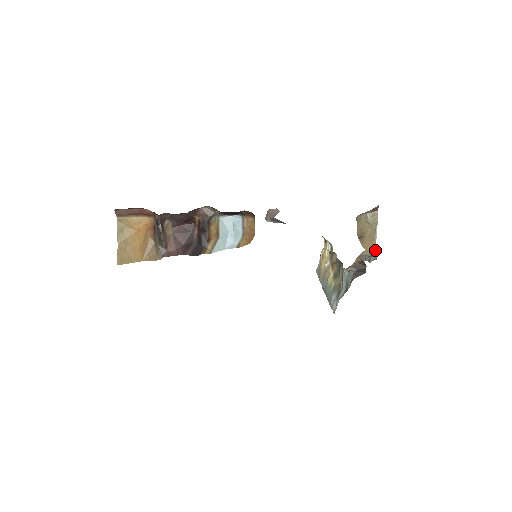
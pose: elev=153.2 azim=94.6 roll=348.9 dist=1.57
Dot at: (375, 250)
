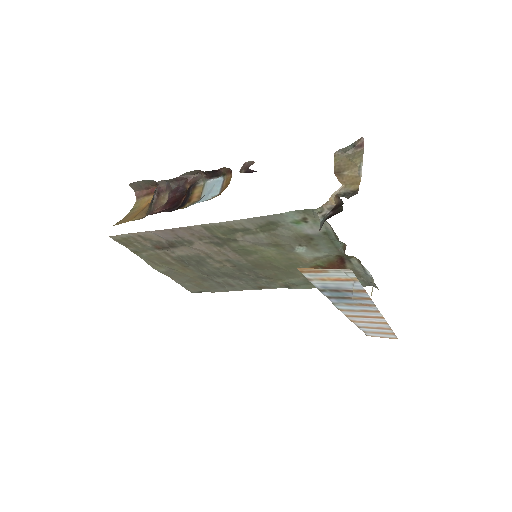
Dot at: (357, 185)
